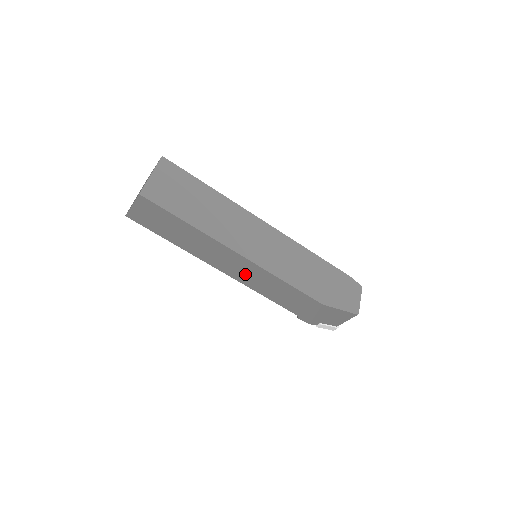
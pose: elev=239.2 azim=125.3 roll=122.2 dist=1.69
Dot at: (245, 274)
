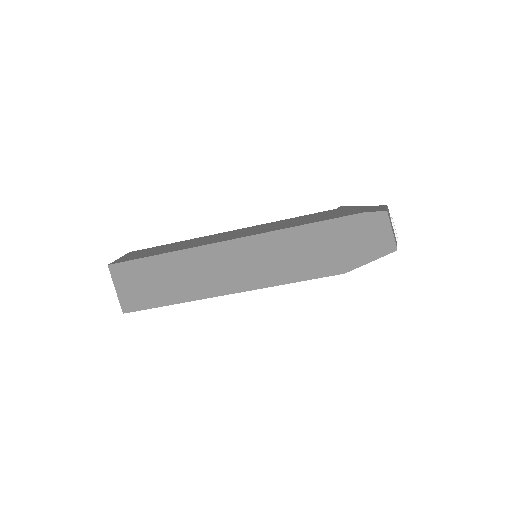
Dot at: occluded
